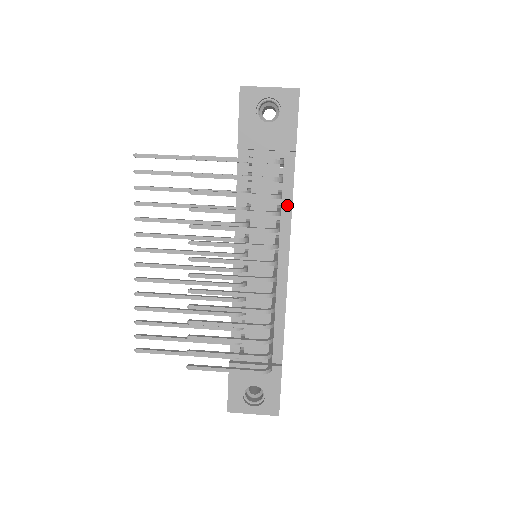
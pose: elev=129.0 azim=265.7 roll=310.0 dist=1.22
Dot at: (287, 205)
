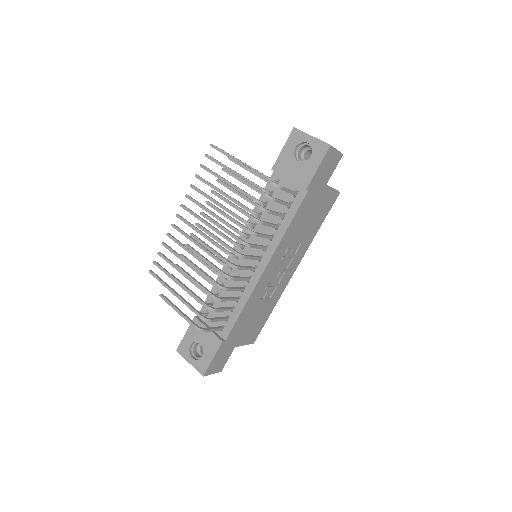
Dot at: (284, 226)
